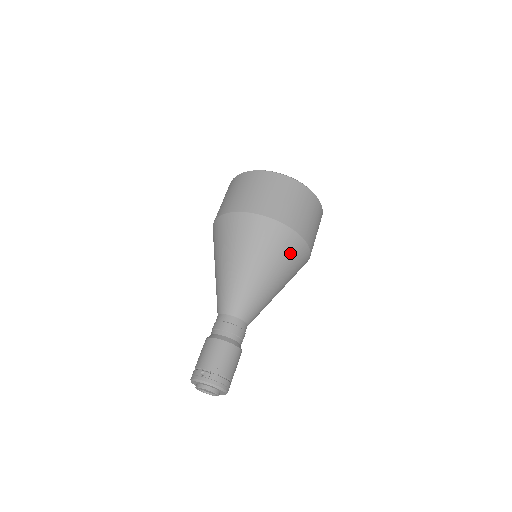
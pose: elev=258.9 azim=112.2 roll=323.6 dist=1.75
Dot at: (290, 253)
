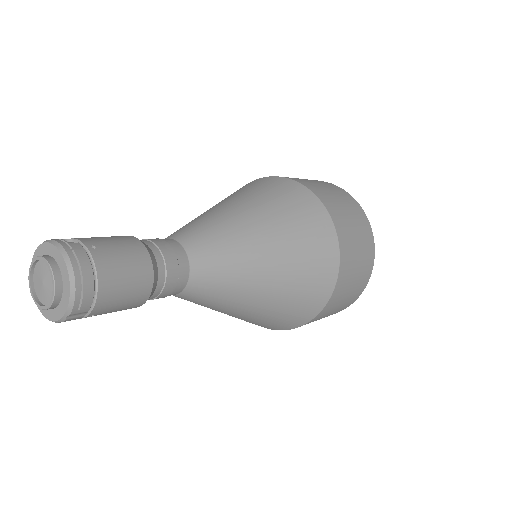
Dot at: (311, 238)
